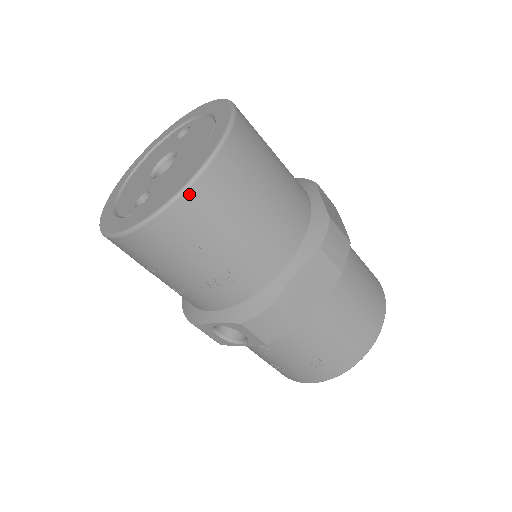
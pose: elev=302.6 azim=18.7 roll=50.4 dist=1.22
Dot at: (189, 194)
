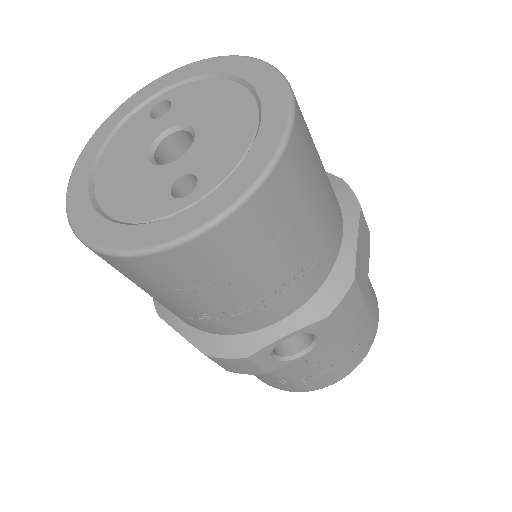
Dot at: (290, 146)
